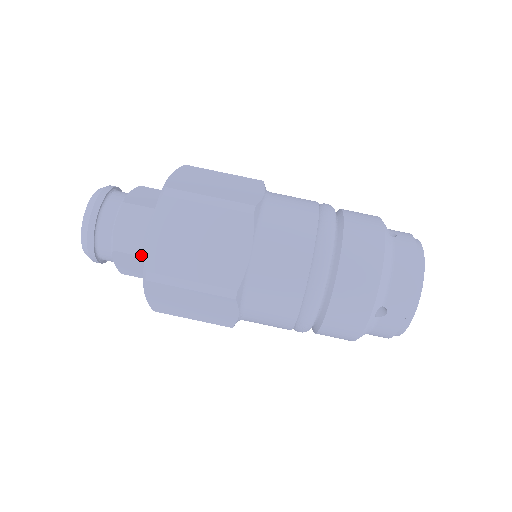
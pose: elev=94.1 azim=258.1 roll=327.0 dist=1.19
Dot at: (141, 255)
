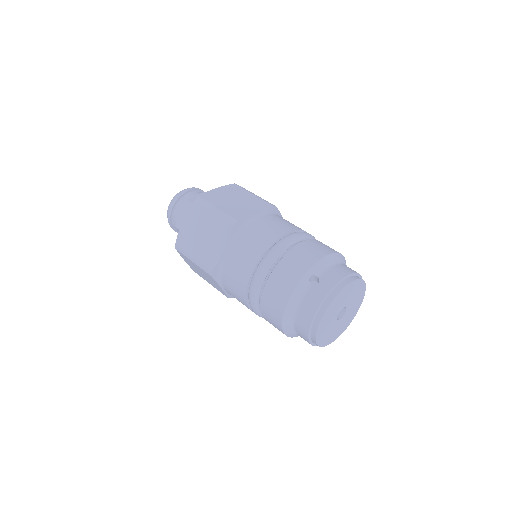
Dot at: occluded
